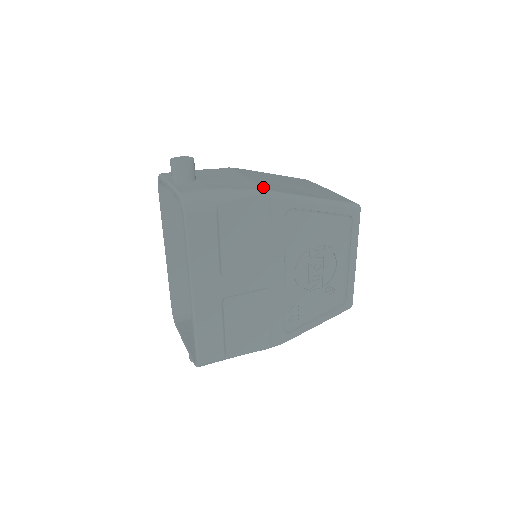
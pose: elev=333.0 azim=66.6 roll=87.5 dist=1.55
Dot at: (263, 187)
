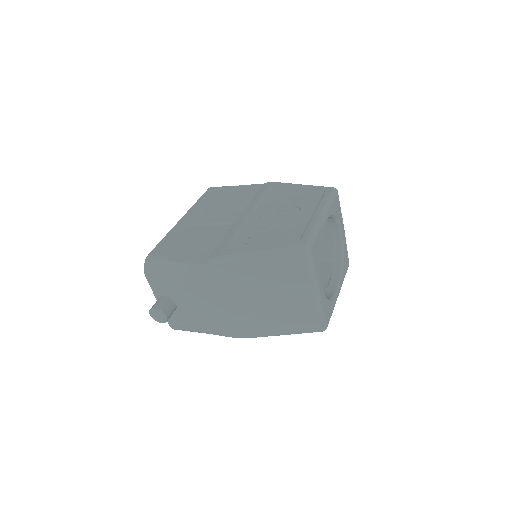
Dot at: occluded
